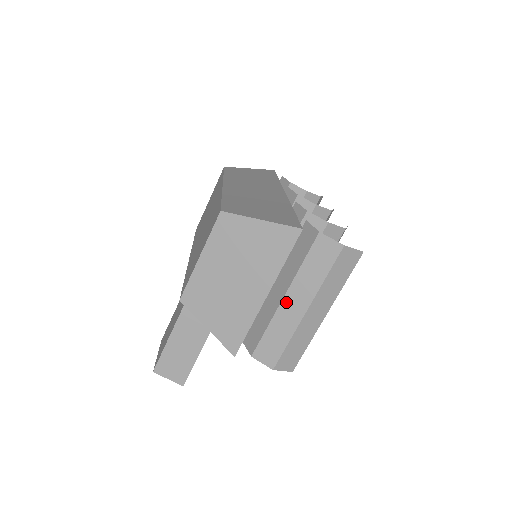
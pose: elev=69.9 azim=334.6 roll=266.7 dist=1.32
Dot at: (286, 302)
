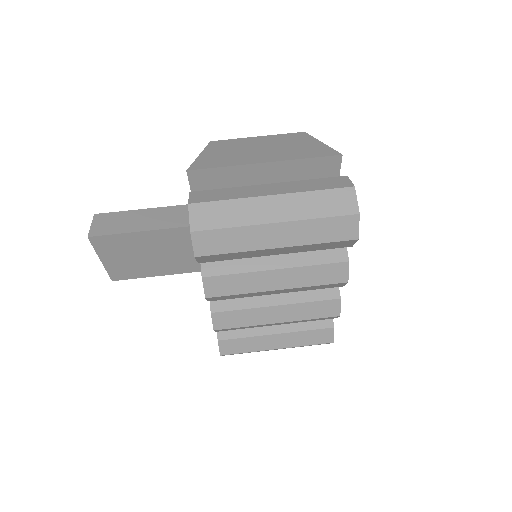
Dot at: (266, 186)
